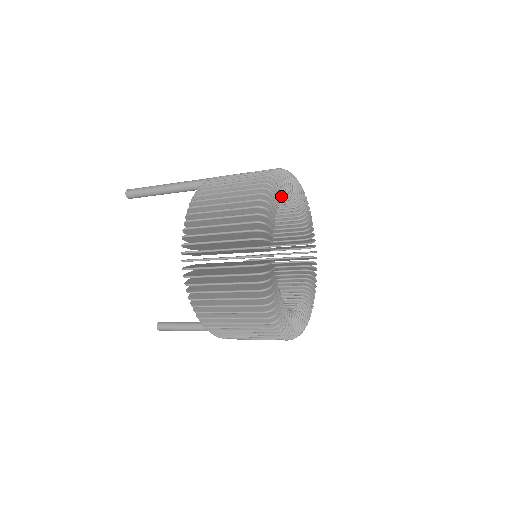
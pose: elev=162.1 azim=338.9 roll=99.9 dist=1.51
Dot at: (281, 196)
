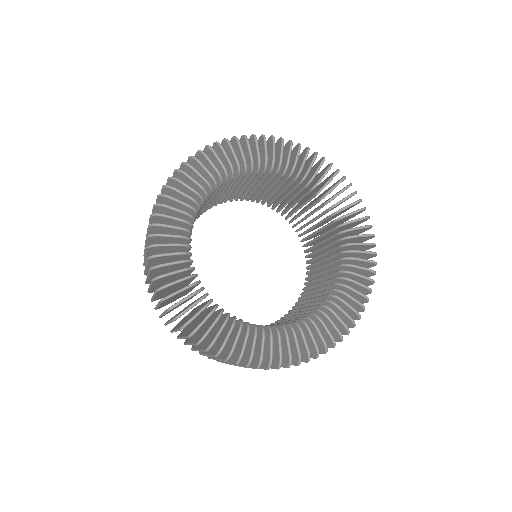
Dot at: (195, 194)
